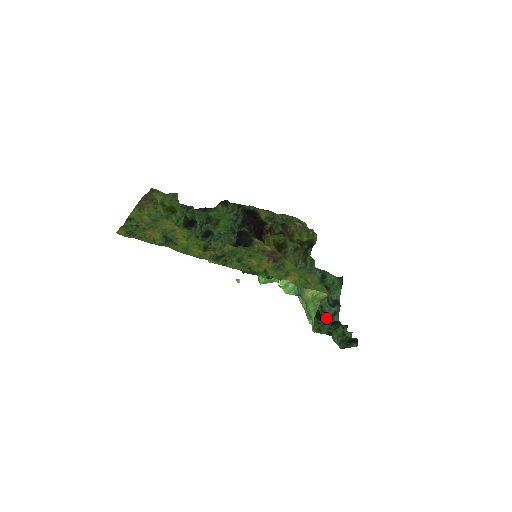
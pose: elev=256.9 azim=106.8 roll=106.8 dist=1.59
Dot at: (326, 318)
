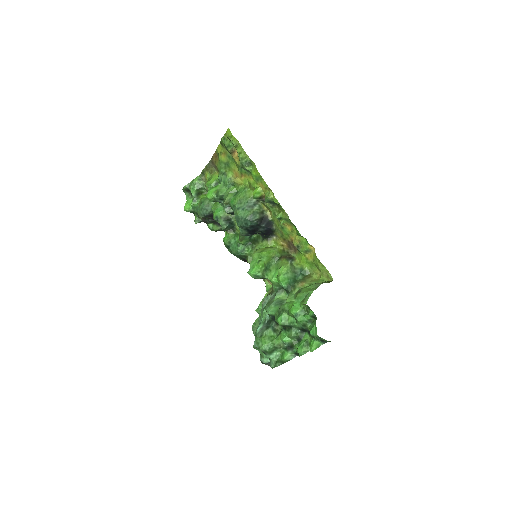
Dot at: occluded
